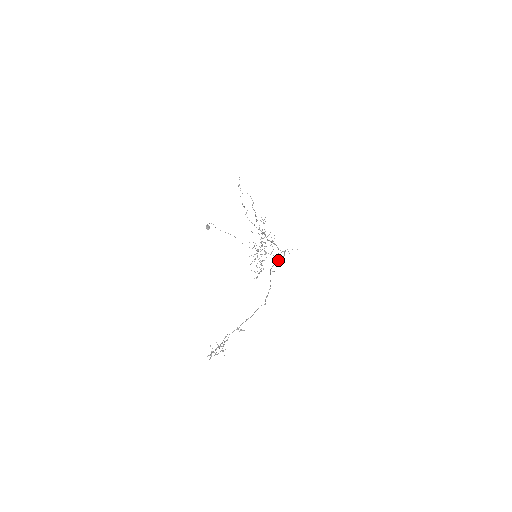
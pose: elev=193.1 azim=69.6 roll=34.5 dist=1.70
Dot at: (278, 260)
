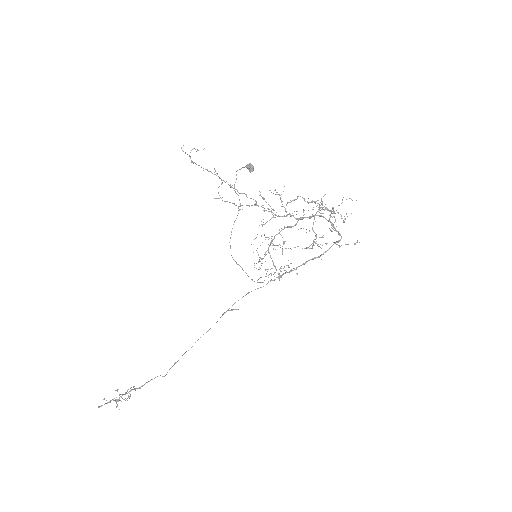
Dot at: (284, 273)
